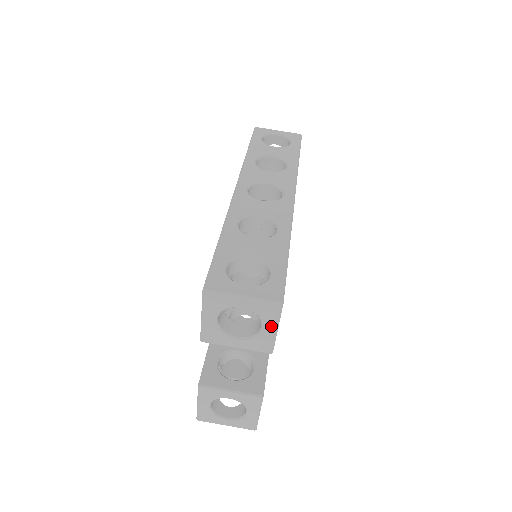
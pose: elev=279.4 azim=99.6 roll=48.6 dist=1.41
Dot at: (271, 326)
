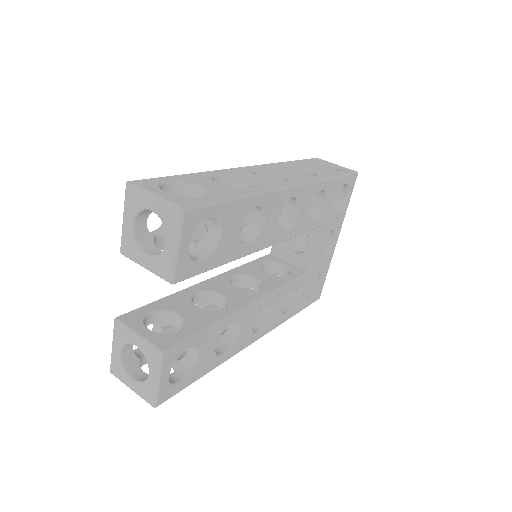
Dot at: (173, 241)
